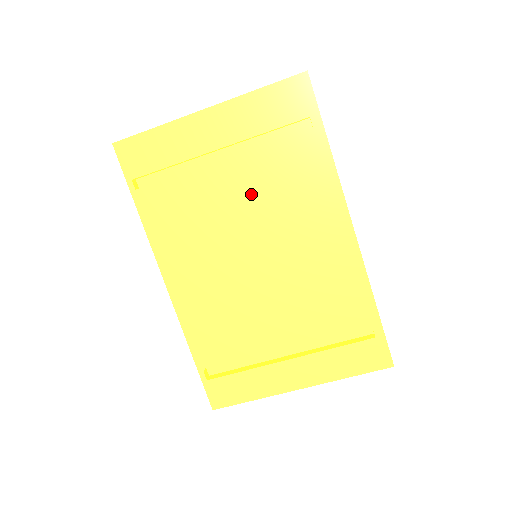
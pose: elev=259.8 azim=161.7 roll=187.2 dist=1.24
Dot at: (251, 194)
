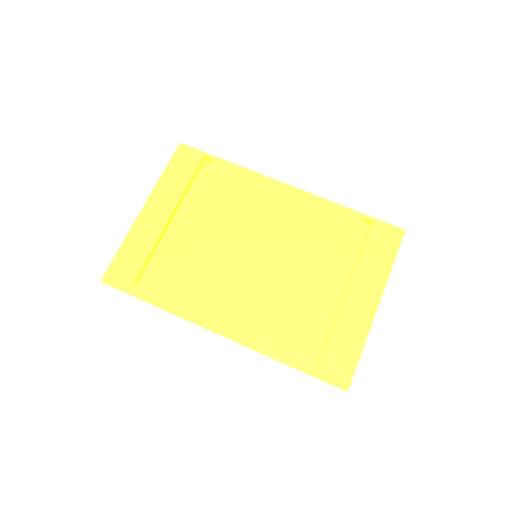
Dot at: (215, 224)
